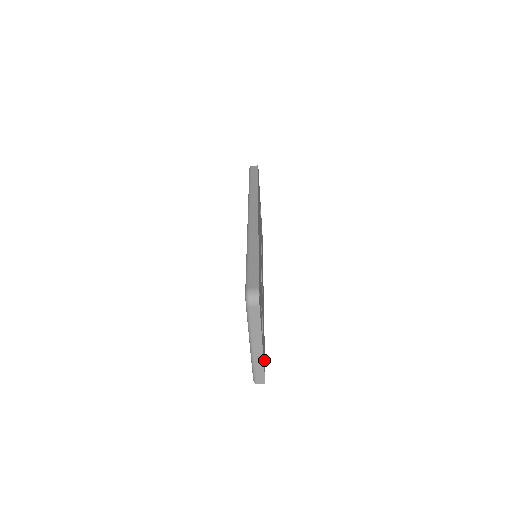
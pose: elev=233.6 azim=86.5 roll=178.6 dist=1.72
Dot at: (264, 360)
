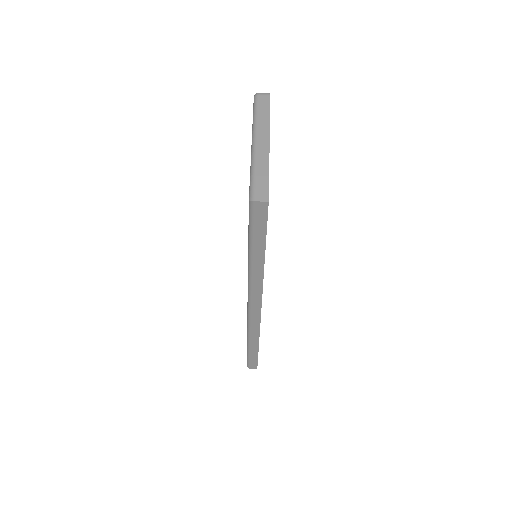
Dot at: occluded
